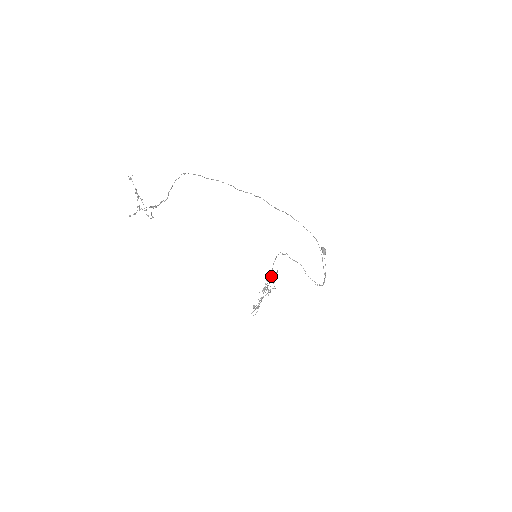
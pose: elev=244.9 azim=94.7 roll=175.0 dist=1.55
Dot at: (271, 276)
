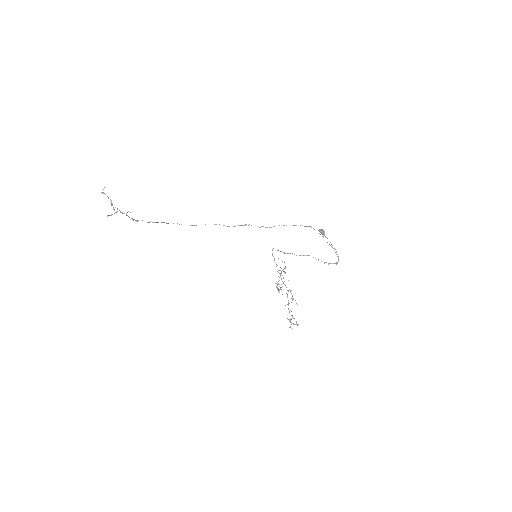
Dot at: occluded
